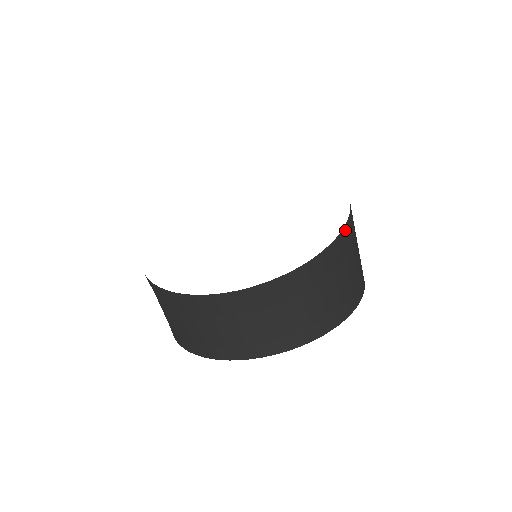
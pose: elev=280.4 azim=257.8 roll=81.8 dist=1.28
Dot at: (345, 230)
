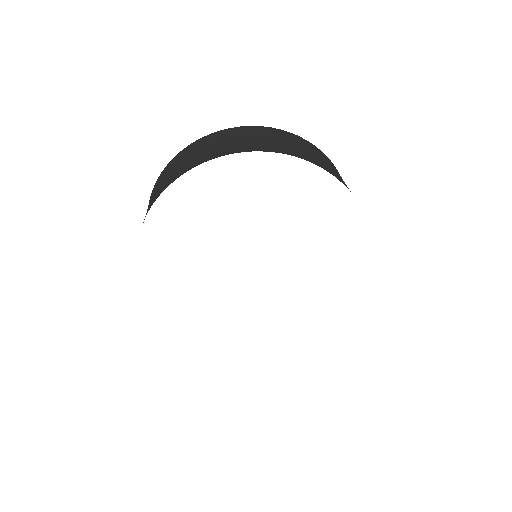
Dot at: occluded
